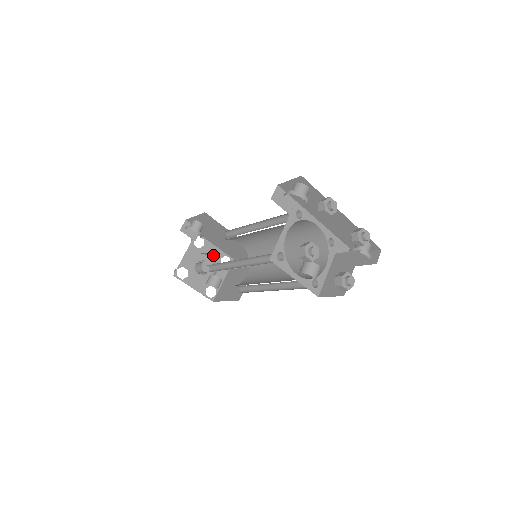
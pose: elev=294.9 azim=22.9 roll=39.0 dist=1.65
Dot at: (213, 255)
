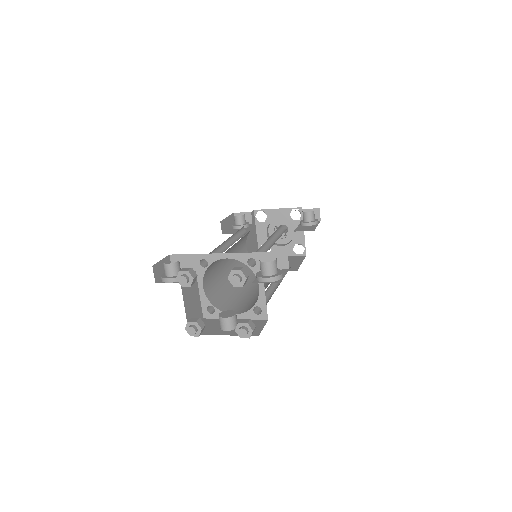
Dot at: (280, 218)
